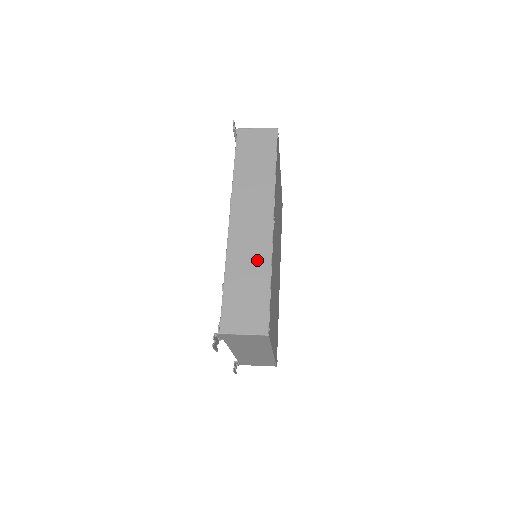
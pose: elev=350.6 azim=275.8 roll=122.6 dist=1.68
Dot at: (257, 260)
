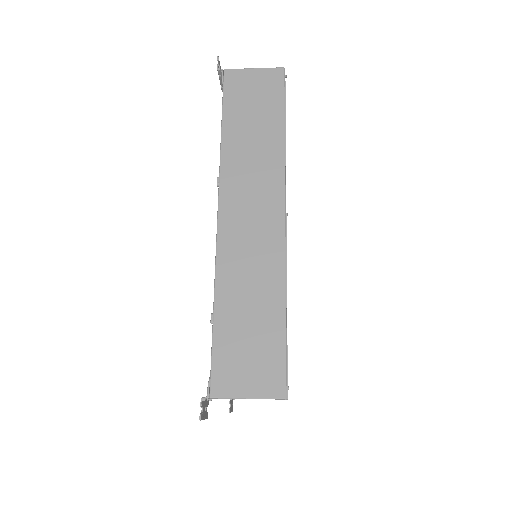
Dot at: (263, 276)
